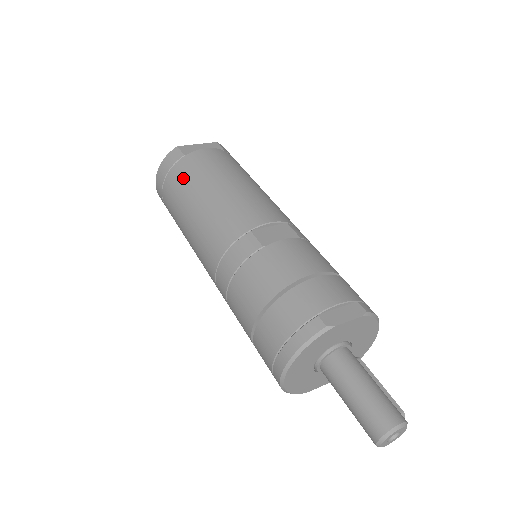
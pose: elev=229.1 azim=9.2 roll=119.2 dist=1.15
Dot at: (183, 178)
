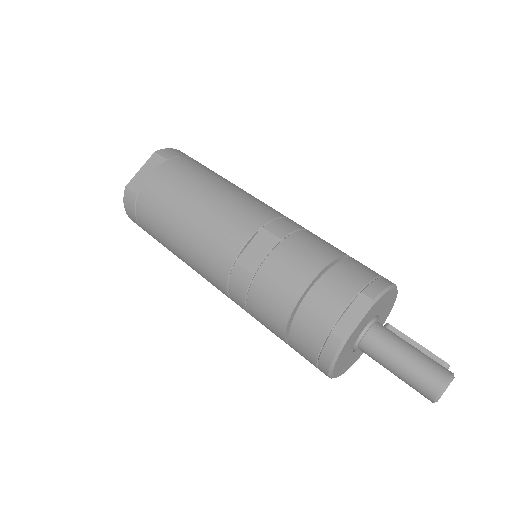
Dot at: (151, 221)
